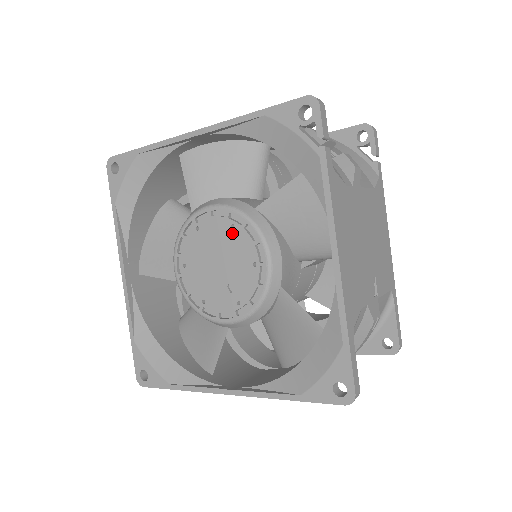
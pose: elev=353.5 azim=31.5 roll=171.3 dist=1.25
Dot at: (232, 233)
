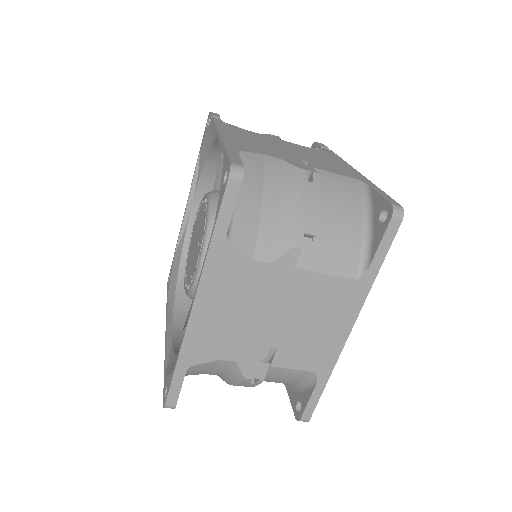
Dot at: occluded
